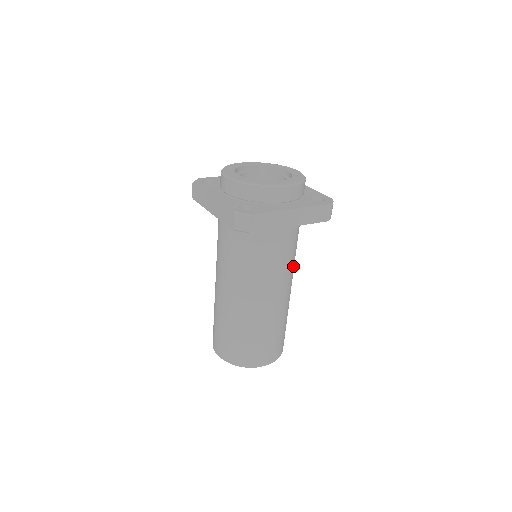
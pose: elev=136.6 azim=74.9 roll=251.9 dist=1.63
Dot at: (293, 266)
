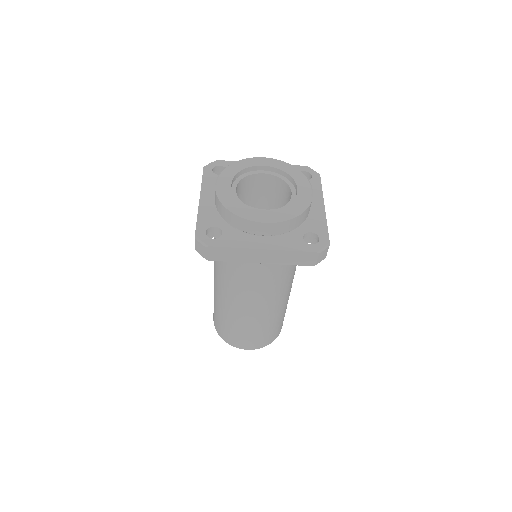
Dot at: (284, 283)
